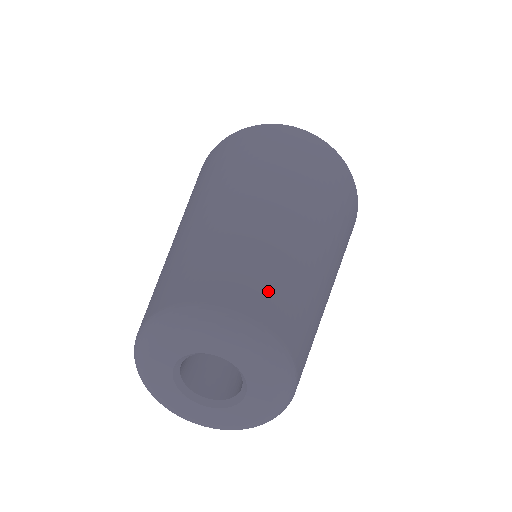
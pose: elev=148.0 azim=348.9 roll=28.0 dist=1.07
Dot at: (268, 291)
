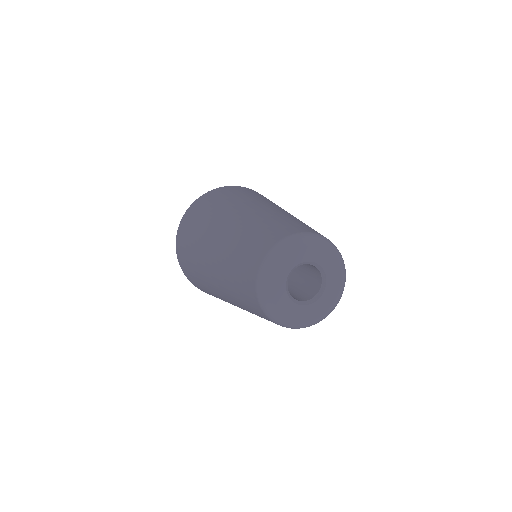
Dot at: occluded
